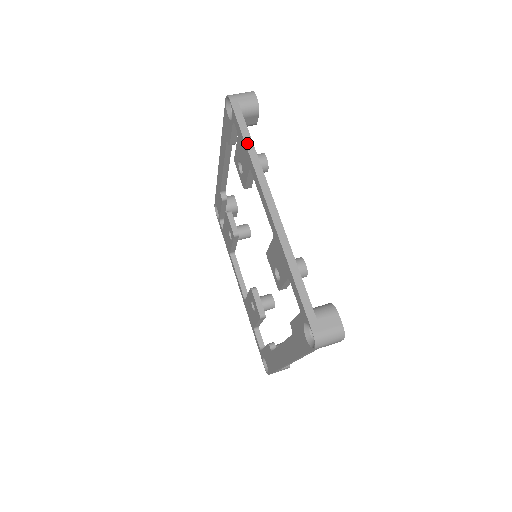
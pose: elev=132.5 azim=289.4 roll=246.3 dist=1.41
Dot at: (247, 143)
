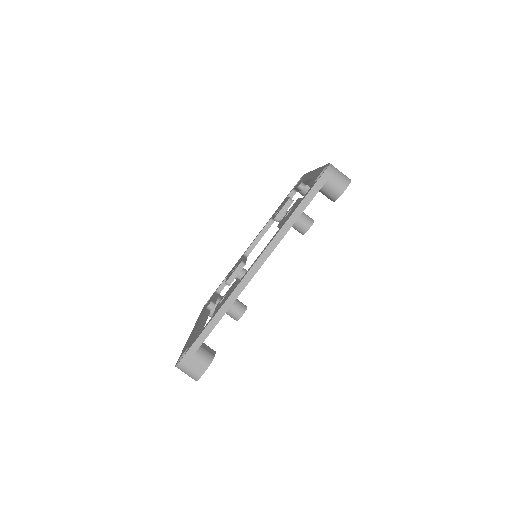
Dot at: (293, 216)
